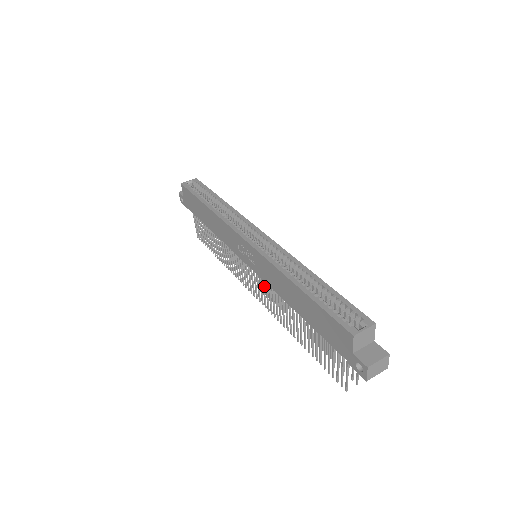
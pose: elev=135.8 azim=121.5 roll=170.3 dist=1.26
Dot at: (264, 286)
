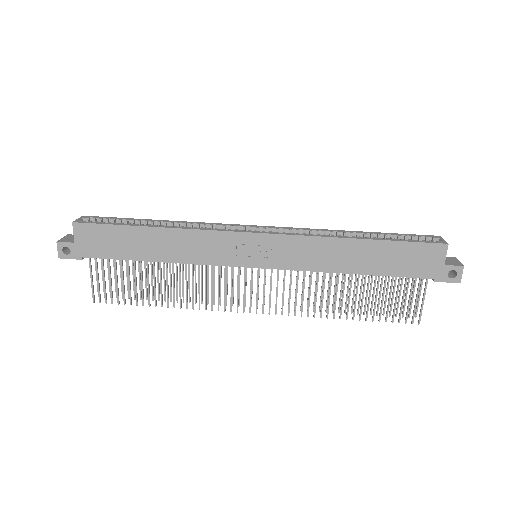
Dot at: occluded
